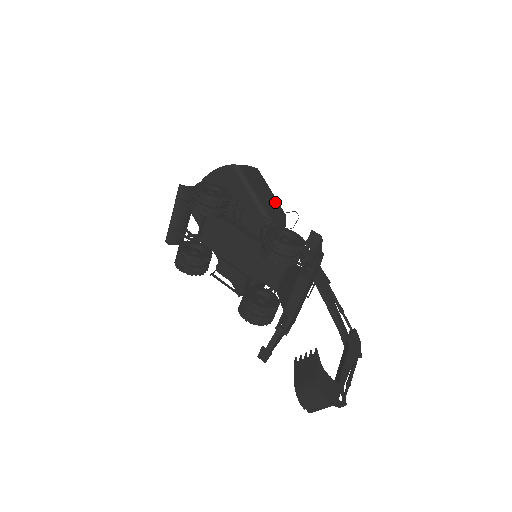
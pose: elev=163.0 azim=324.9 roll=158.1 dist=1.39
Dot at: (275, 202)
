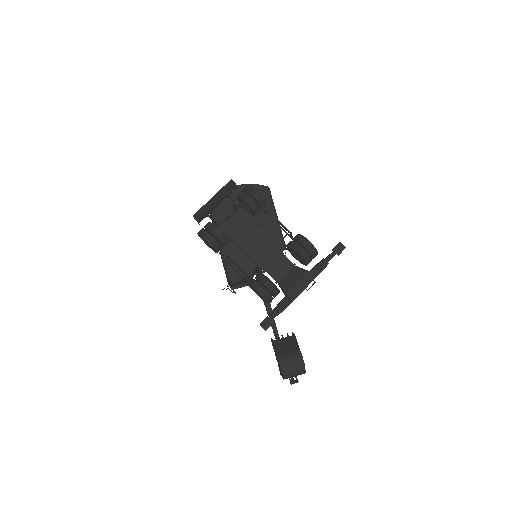
Dot at: occluded
